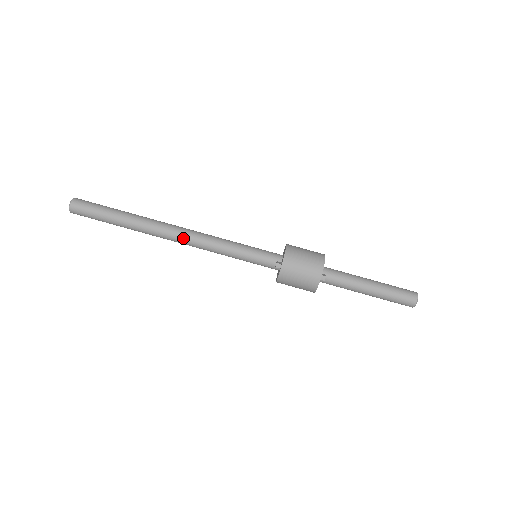
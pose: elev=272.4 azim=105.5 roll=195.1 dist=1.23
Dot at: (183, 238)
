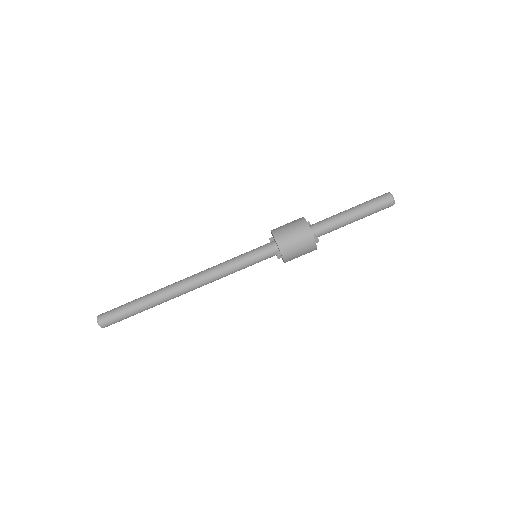
Dot at: (197, 287)
